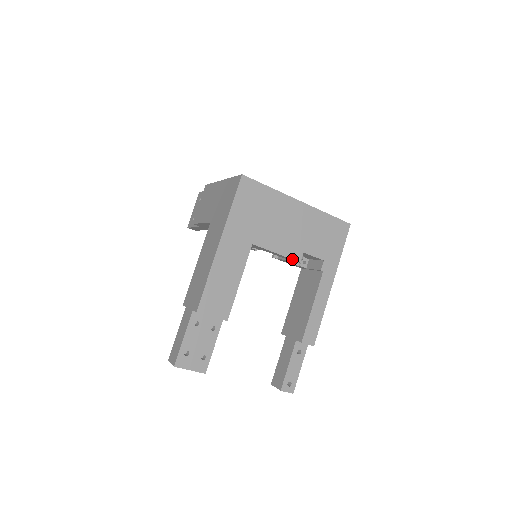
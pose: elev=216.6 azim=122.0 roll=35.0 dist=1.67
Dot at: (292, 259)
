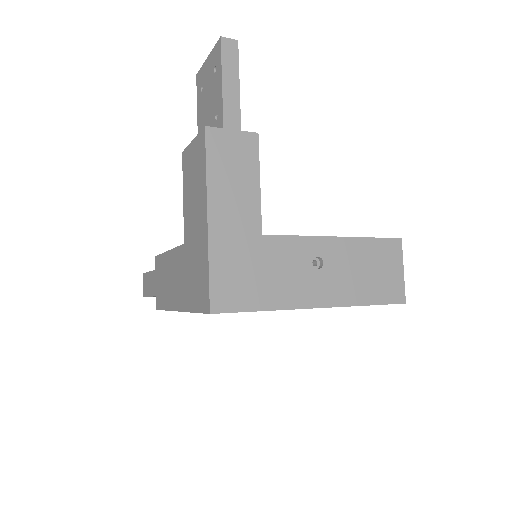
Dot at: occluded
